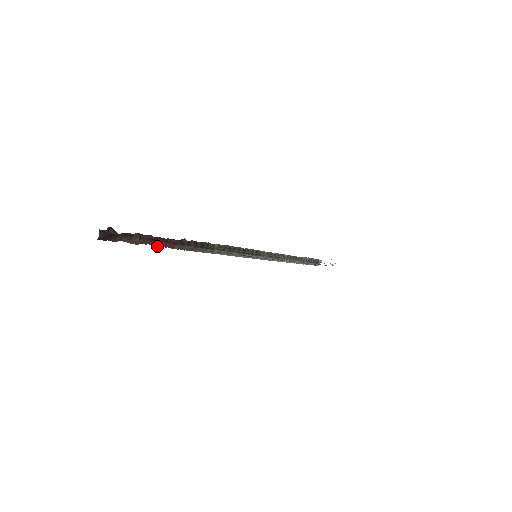
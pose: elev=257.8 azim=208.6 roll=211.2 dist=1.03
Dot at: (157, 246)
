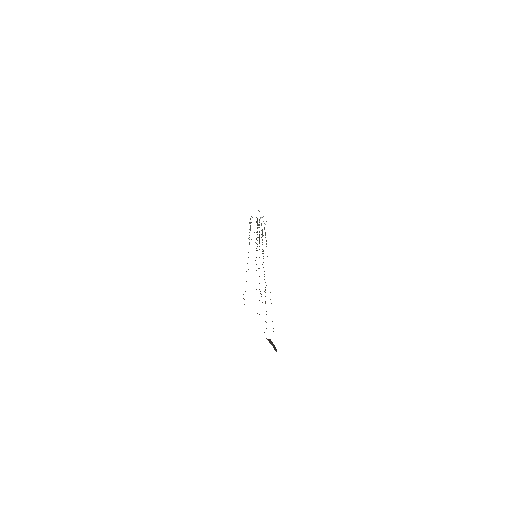
Dot at: occluded
